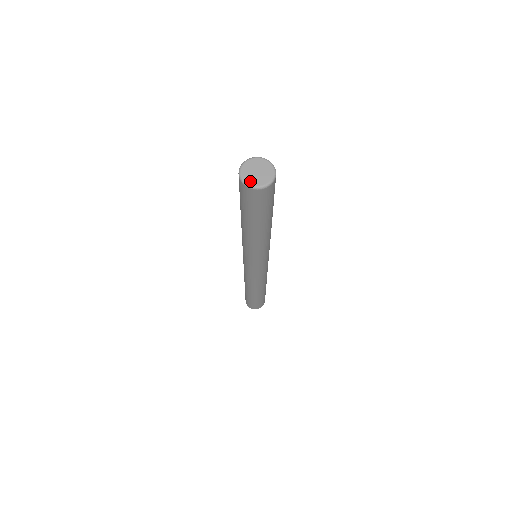
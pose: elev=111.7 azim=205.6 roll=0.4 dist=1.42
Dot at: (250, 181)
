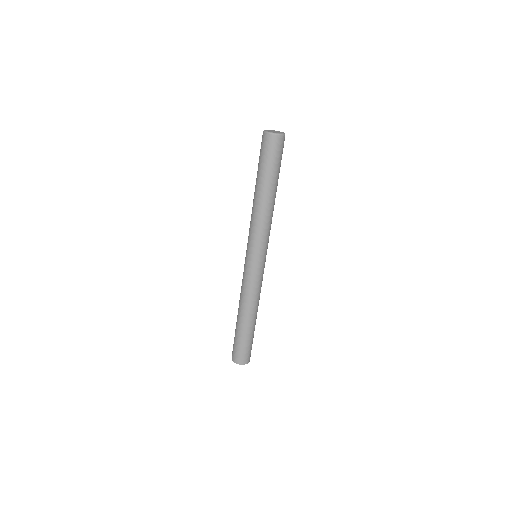
Dot at: (272, 132)
